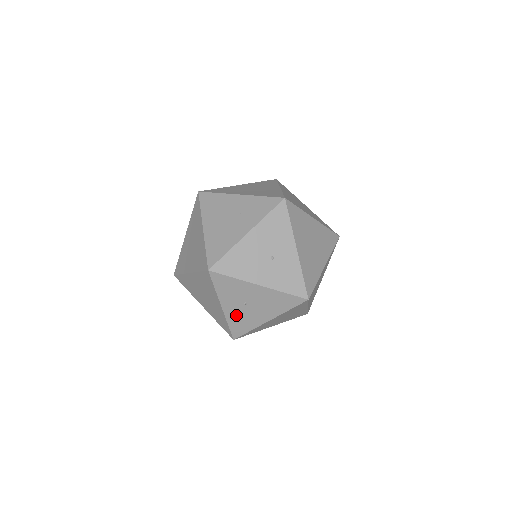
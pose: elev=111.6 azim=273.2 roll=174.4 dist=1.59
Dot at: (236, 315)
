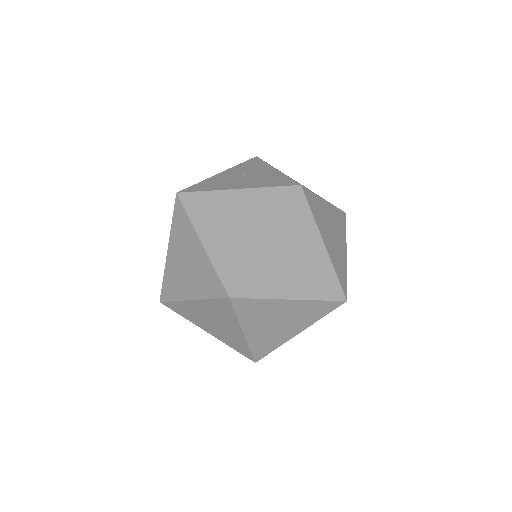
Dot at: (219, 179)
